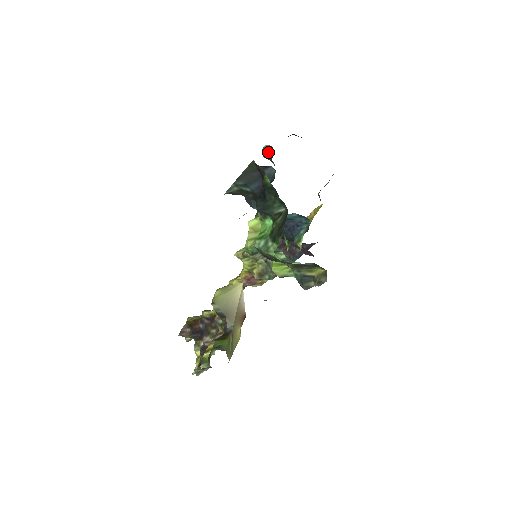
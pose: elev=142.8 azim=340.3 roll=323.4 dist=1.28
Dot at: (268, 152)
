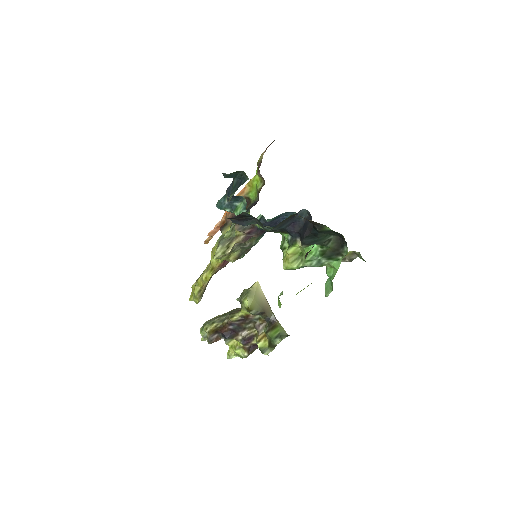
Dot at: (234, 174)
